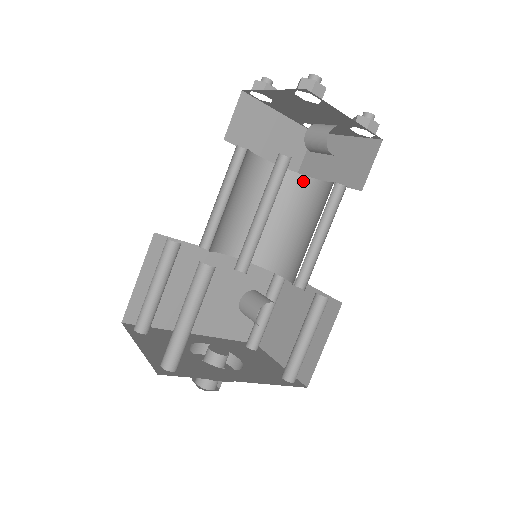
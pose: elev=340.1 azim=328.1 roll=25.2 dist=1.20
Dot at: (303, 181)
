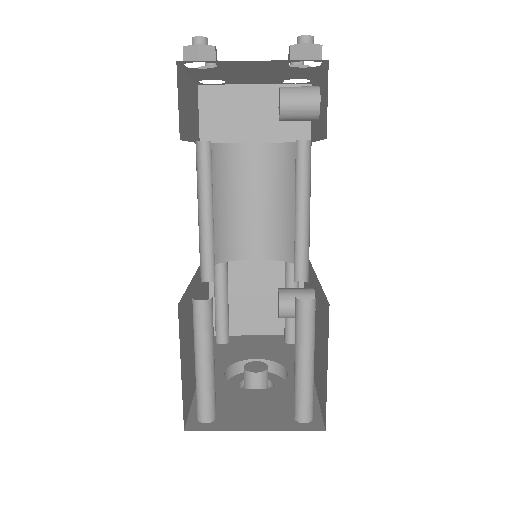
Dot at: (231, 150)
